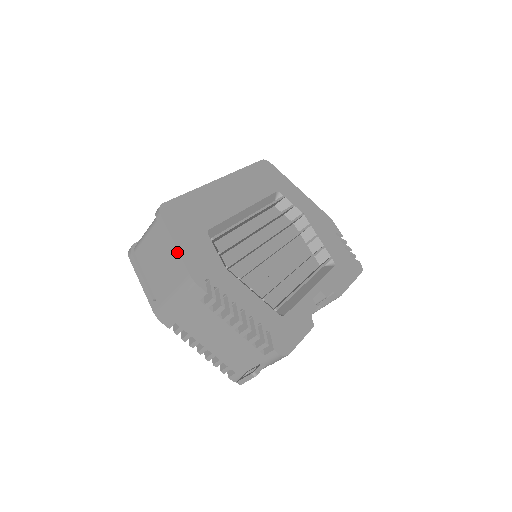
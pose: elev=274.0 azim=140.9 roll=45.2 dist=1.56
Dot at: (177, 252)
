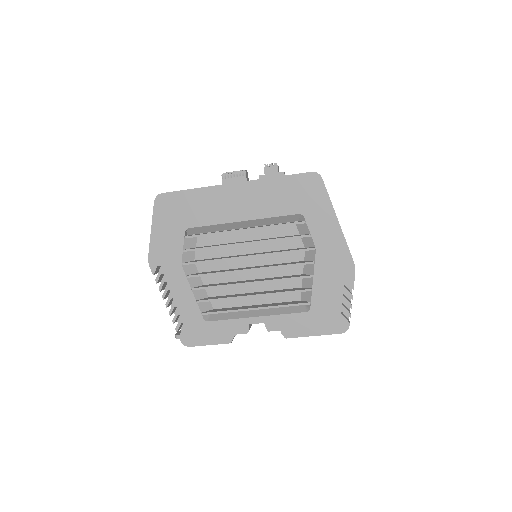
Dot at: (151, 236)
